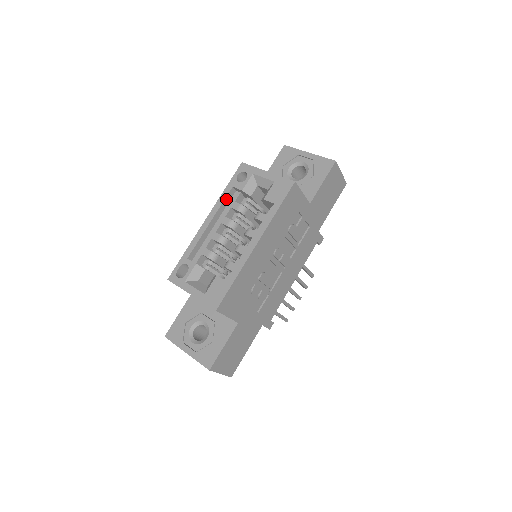
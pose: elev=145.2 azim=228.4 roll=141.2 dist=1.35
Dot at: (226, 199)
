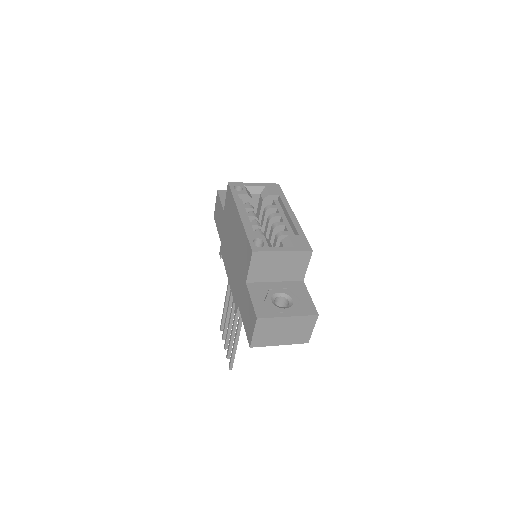
Dot at: (239, 201)
